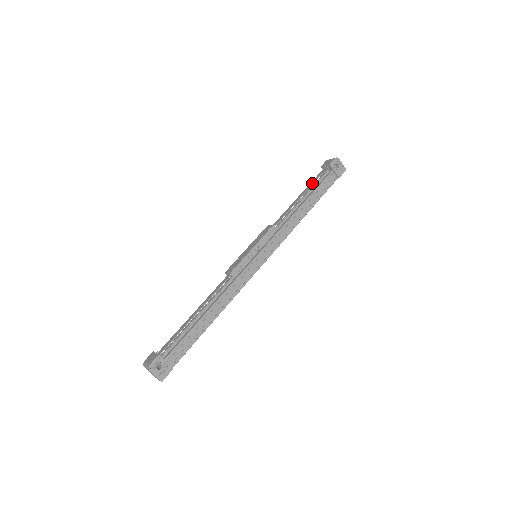
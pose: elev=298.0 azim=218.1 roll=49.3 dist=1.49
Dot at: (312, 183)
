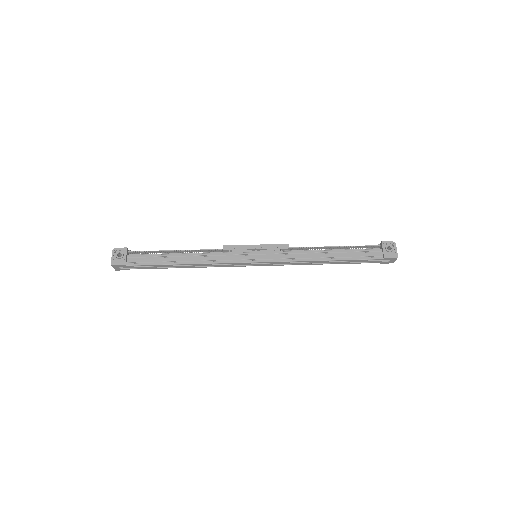
Dot at: (354, 246)
